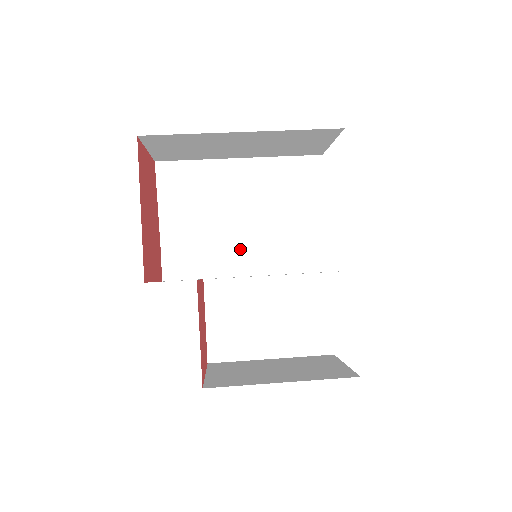
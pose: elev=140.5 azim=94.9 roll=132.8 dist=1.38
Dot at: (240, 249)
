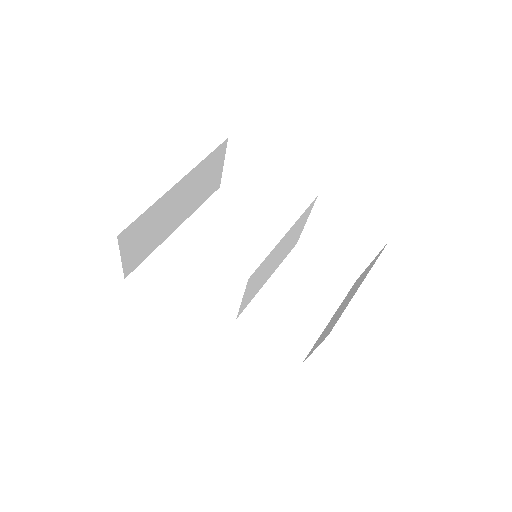
Dot at: (236, 281)
